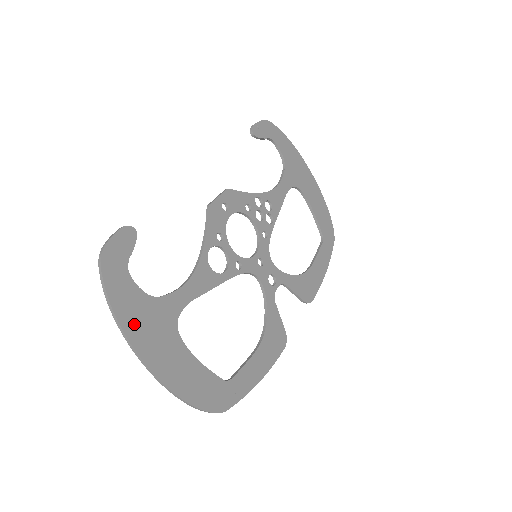
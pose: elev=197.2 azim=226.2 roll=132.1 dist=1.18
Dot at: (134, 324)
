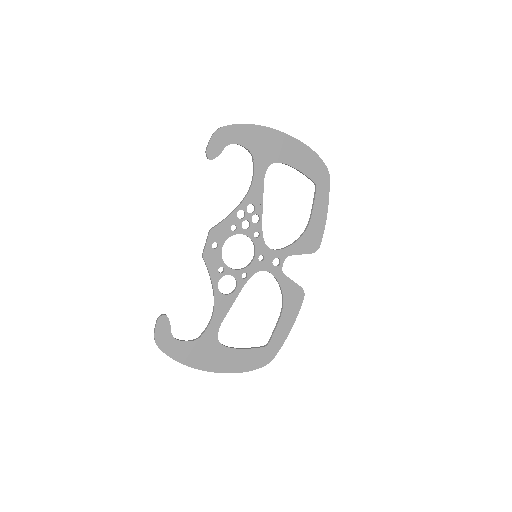
Dot at: (194, 360)
